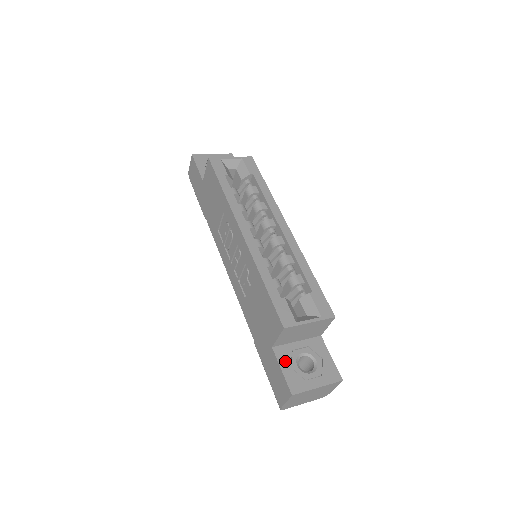
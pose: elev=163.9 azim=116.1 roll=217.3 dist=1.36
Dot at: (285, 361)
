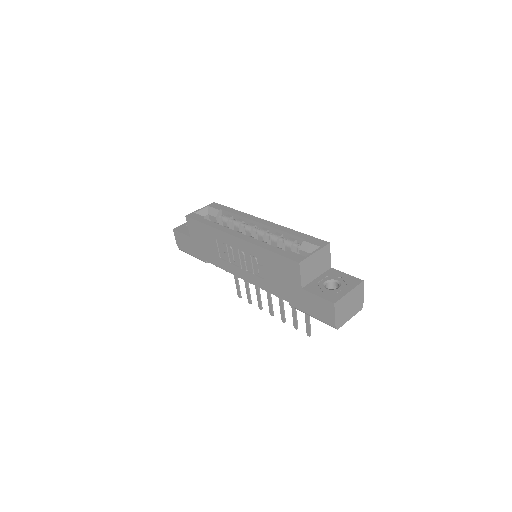
Dot at: (316, 290)
